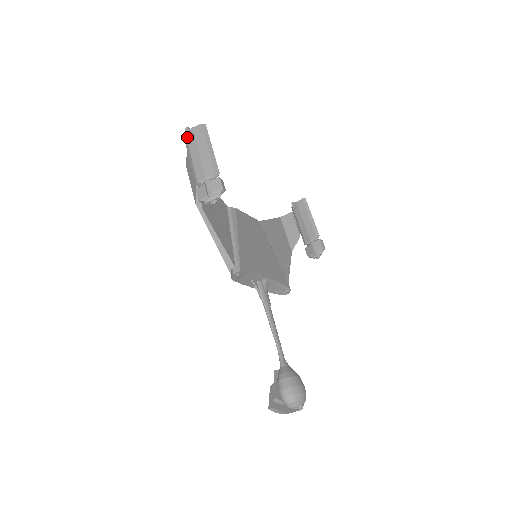
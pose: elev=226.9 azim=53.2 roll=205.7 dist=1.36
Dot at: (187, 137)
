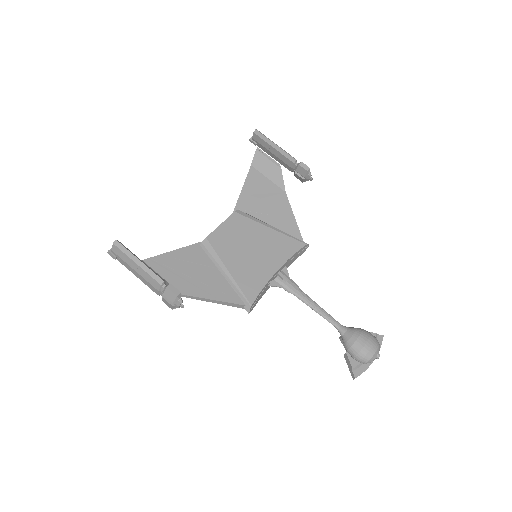
Dot at: occluded
